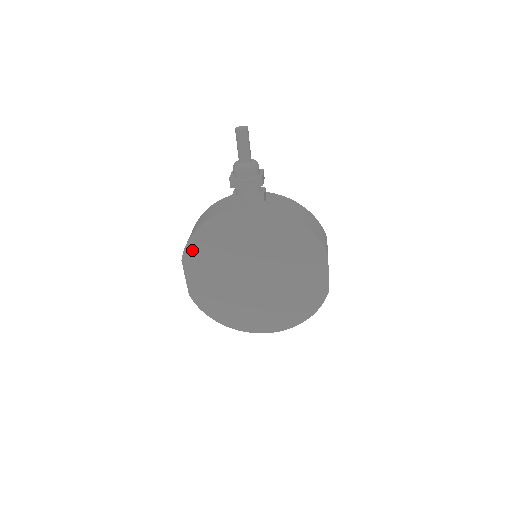
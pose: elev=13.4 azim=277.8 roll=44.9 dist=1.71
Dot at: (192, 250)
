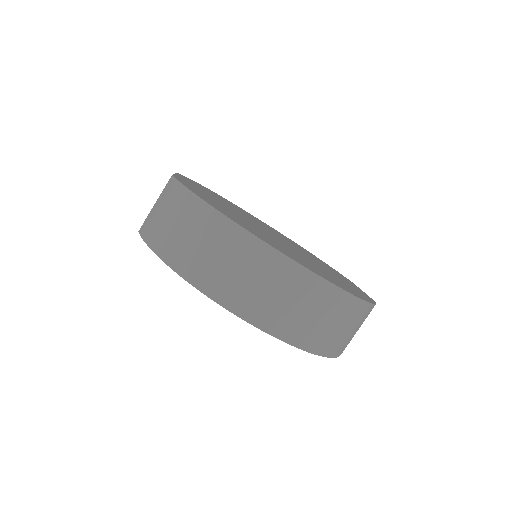
Dot at: occluded
